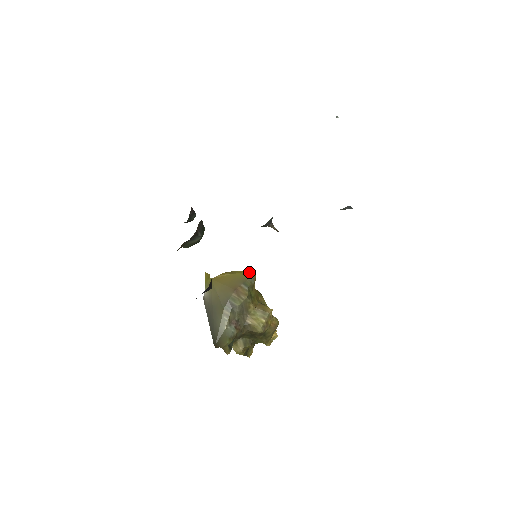
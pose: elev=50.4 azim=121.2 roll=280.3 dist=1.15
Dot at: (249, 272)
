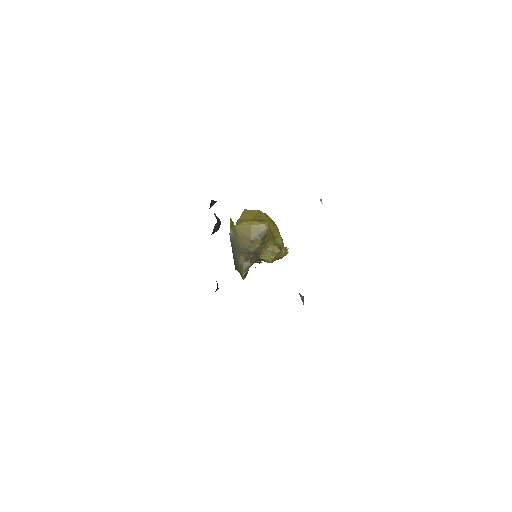
Dot at: (264, 225)
